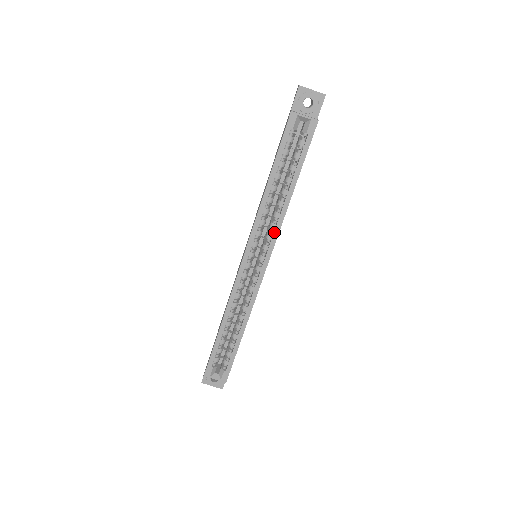
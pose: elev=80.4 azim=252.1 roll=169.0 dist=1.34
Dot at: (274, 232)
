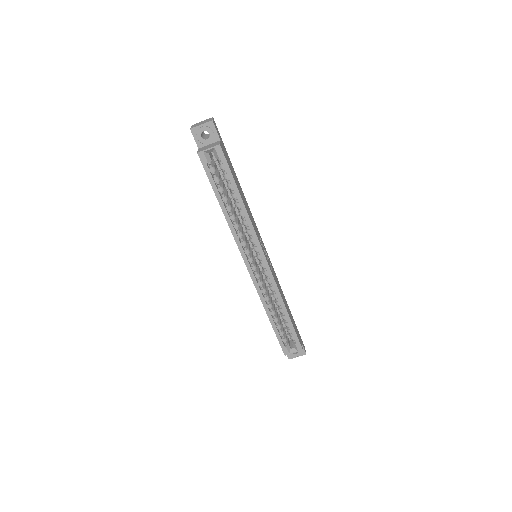
Dot at: (252, 236)
